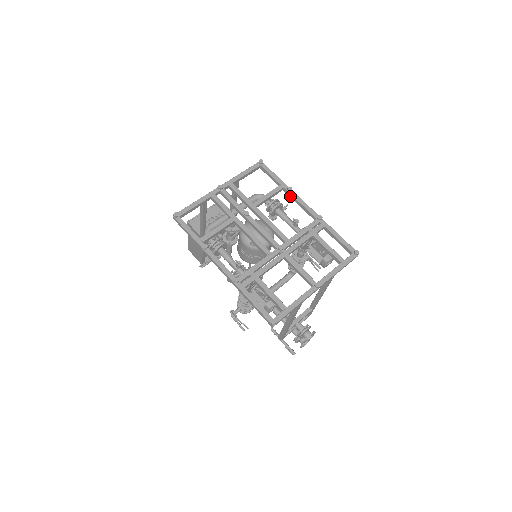
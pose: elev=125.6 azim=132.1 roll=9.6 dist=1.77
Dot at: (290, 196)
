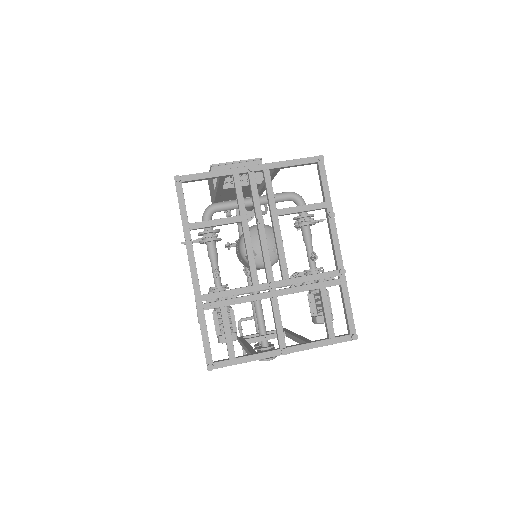
Dot at: (328, 222)
